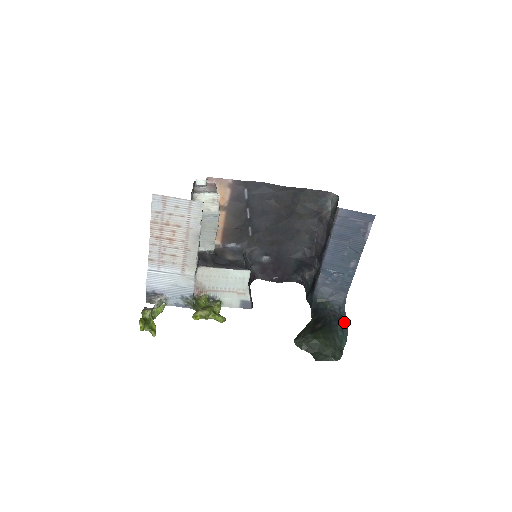
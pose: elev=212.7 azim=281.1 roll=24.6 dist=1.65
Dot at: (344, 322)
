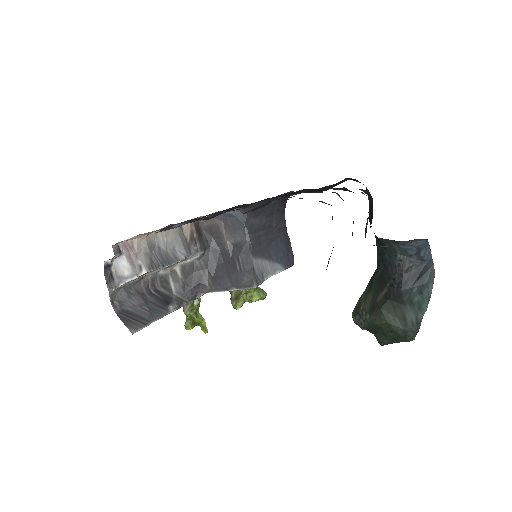
Dot at: (427, 269)
